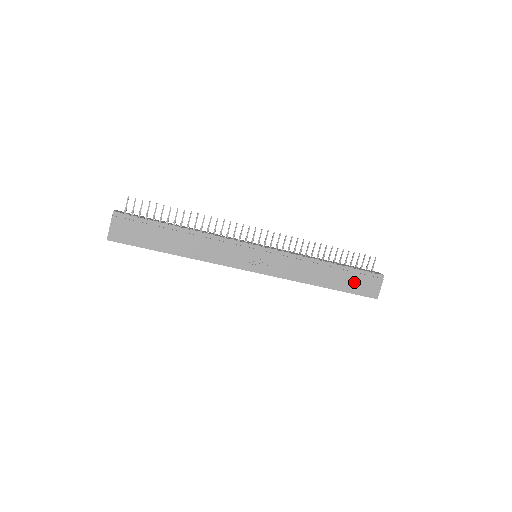
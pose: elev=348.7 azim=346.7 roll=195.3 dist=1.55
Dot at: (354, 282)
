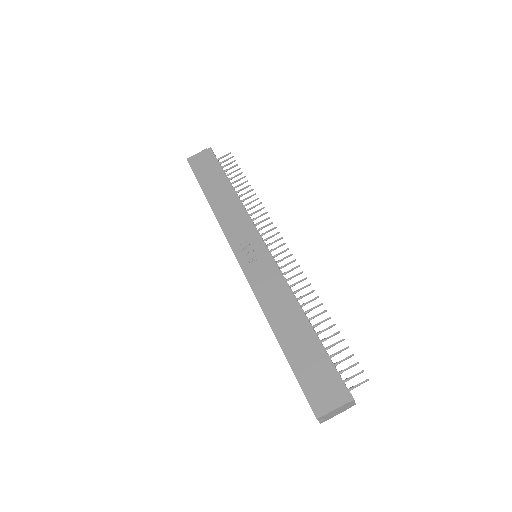
Dot at: (311, 366)
